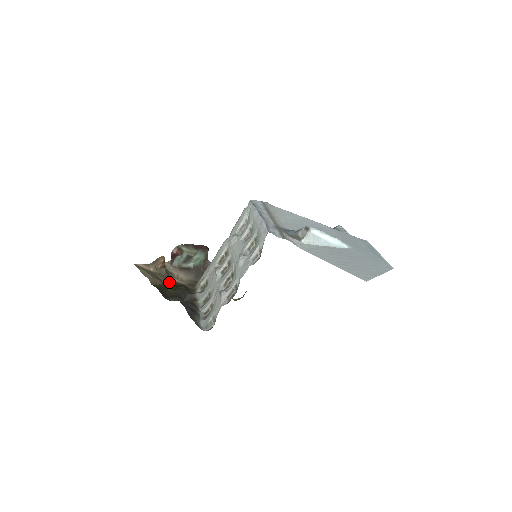
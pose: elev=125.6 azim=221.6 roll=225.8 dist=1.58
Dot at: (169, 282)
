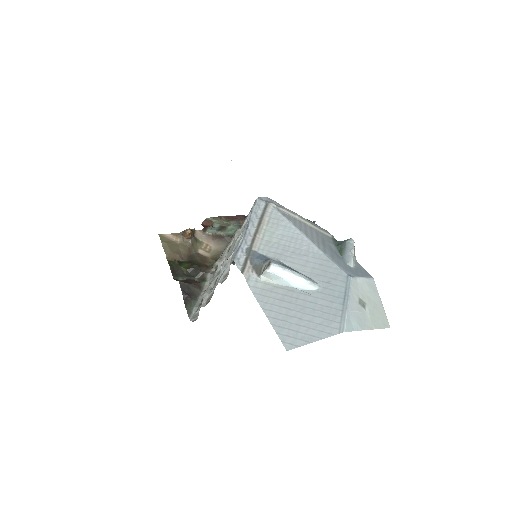
Dot at: (189, 256)
